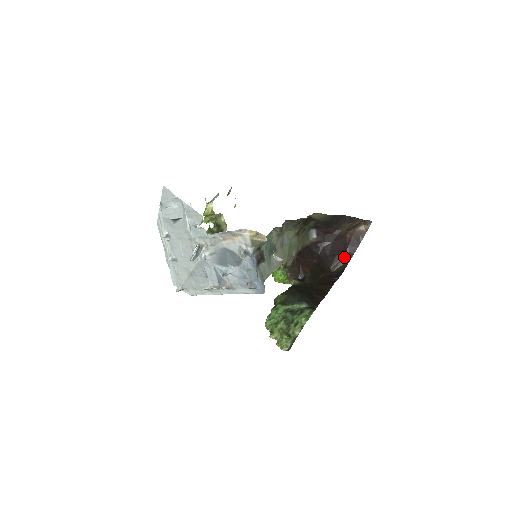
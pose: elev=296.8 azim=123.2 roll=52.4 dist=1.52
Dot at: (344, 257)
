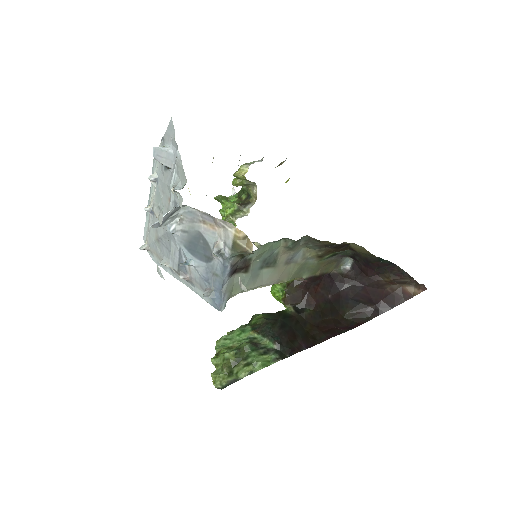
Dot at: (369, 310)
